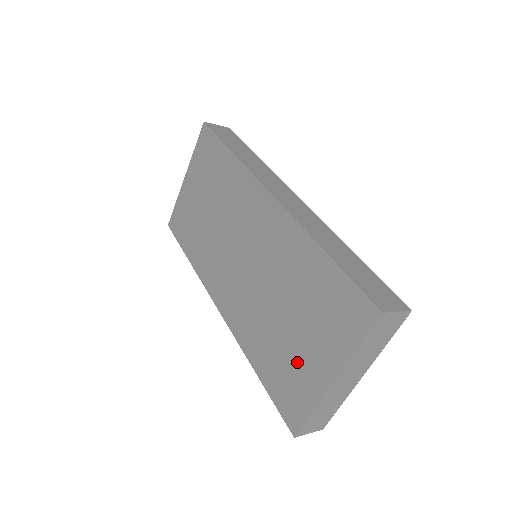
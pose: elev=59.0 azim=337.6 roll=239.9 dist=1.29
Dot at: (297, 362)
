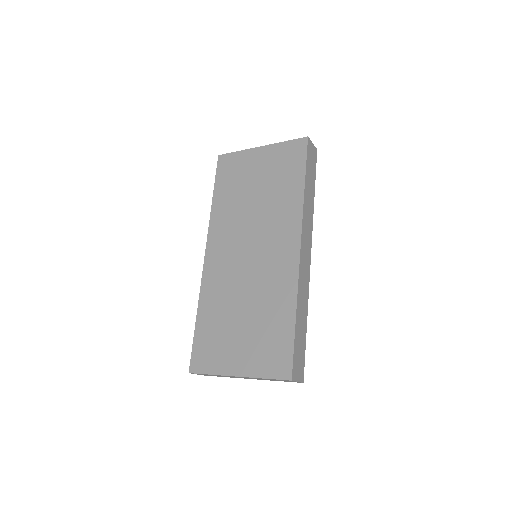
Dot at: (226, 345)
